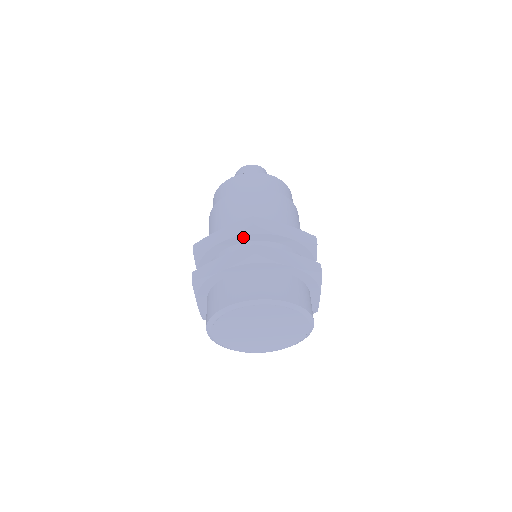
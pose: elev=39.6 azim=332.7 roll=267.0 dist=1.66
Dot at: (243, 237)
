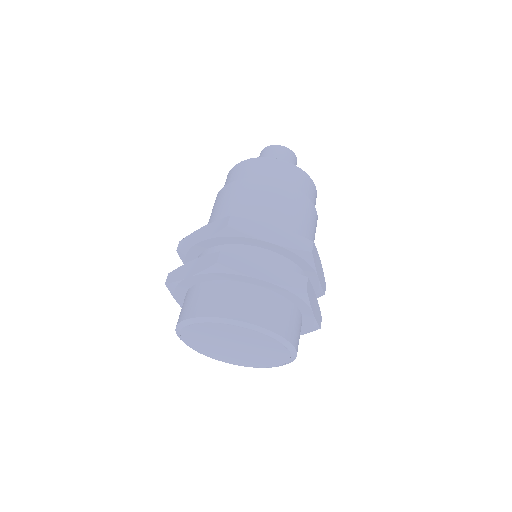
Dot at: (219, 239)
